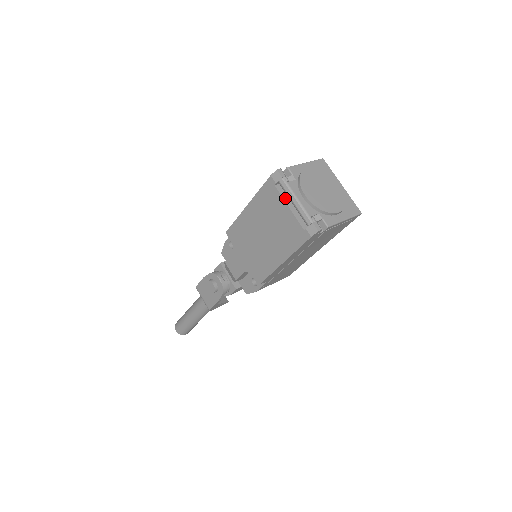
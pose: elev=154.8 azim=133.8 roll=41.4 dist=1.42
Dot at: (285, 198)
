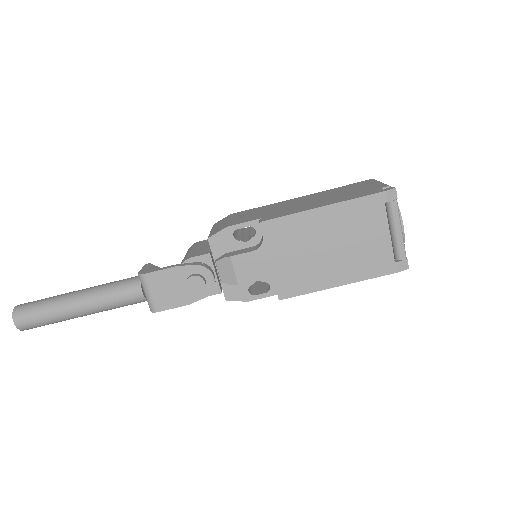
Dot at: (387, 221)
